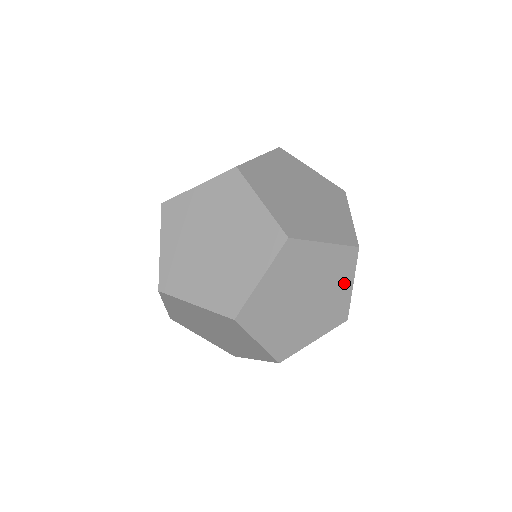
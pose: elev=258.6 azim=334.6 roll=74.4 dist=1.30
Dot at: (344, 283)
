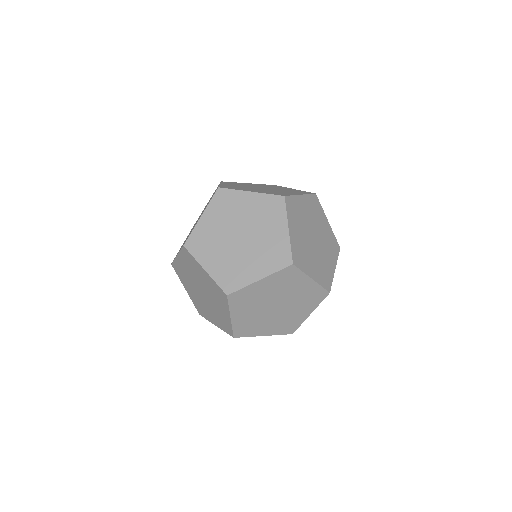
Dot at: (302, 283)
